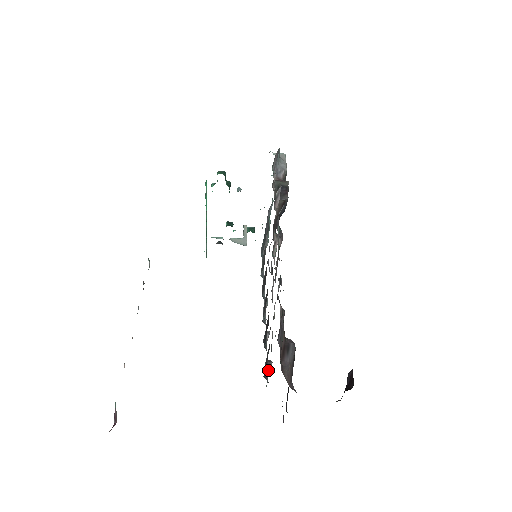
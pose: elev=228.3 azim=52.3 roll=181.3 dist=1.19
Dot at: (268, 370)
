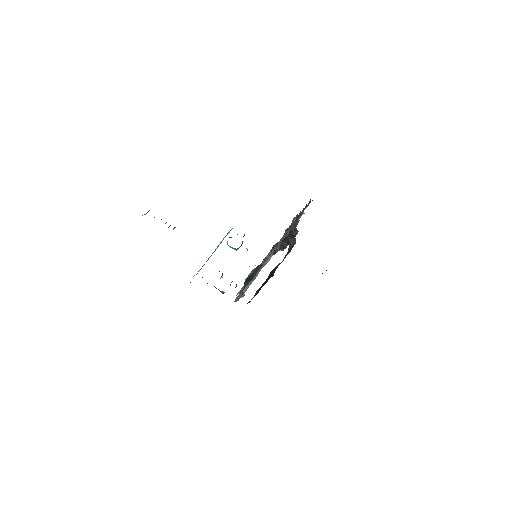
Dot at: (241, 295)
